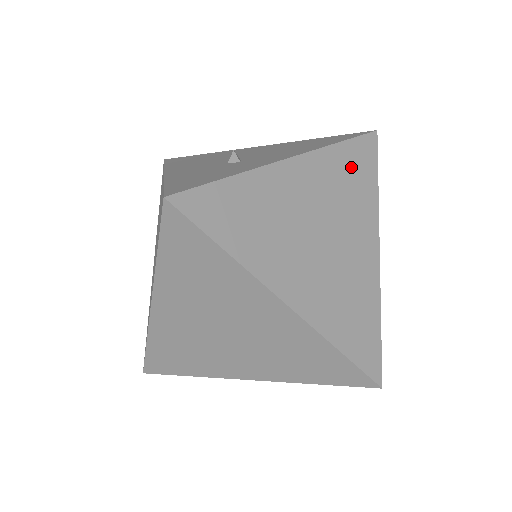
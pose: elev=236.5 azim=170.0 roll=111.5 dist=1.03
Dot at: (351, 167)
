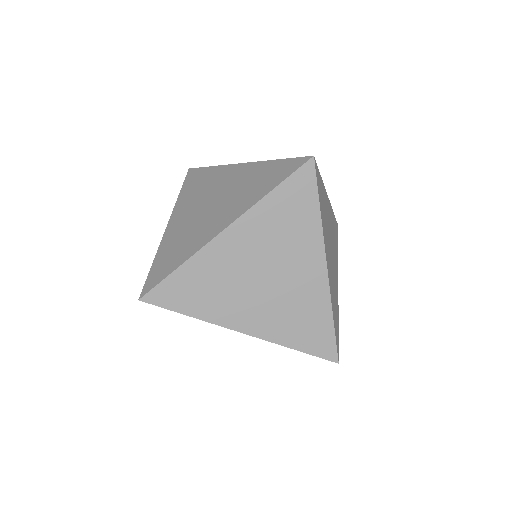
Dot at: (335, 230)
